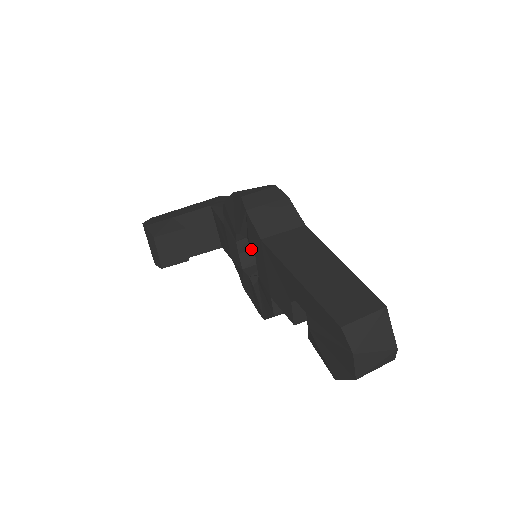
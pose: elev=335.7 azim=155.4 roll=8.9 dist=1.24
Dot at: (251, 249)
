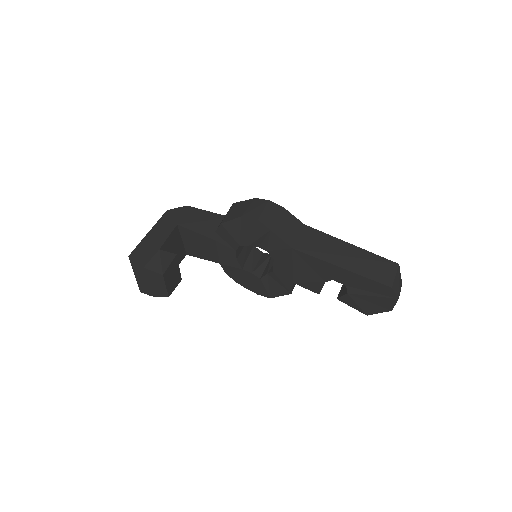
Dot at: (241, 251)
